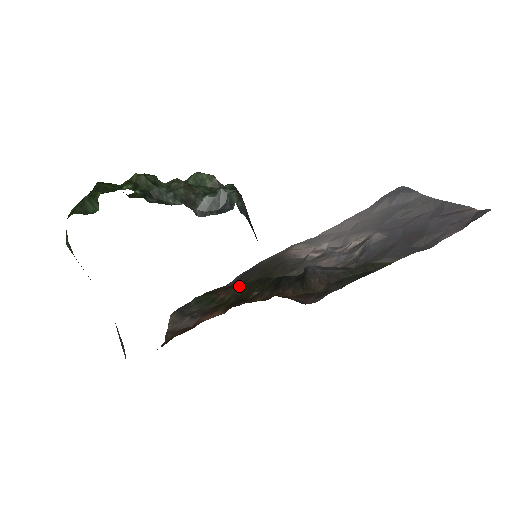
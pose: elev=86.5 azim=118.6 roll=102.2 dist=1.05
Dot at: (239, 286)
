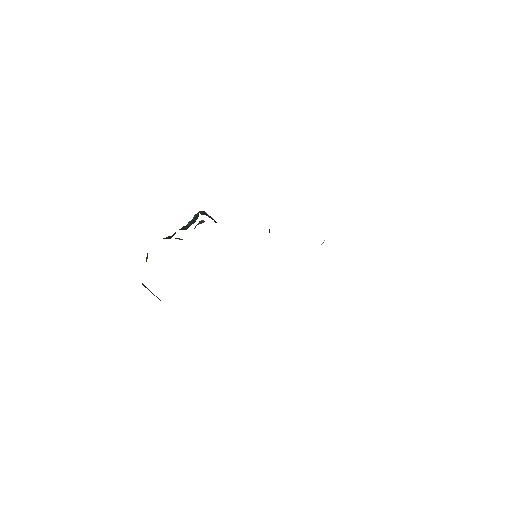
Dot at: occluded
